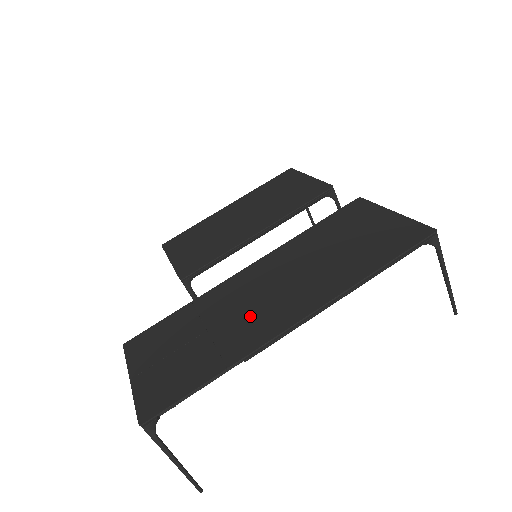
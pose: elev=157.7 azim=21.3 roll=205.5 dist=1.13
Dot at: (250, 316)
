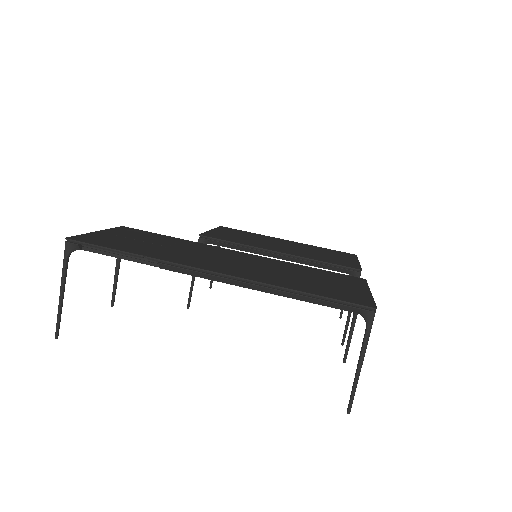
Dot at: (198, 257)
